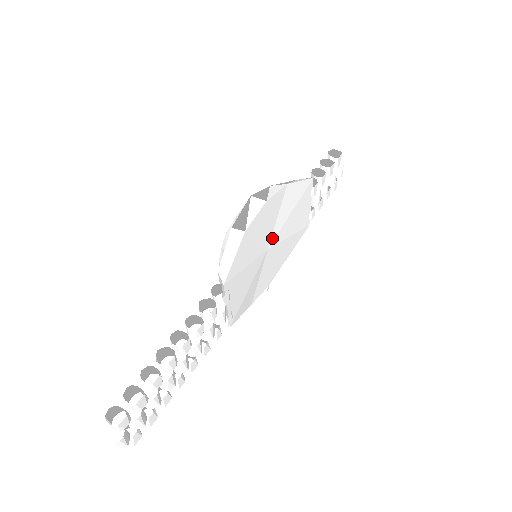
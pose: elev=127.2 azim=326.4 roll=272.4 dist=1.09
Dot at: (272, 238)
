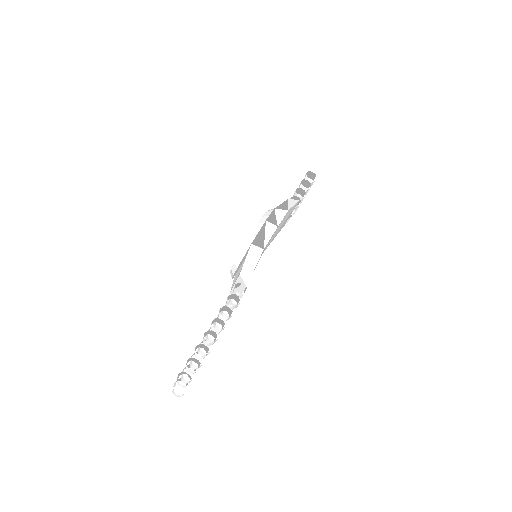
Dot at: (268, 243)
